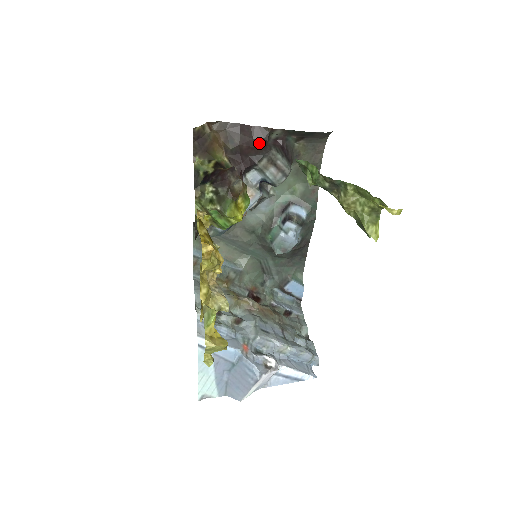
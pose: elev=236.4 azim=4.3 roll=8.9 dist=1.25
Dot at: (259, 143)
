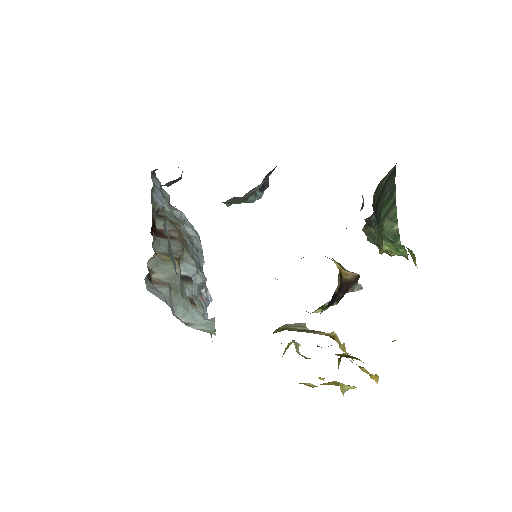
Dot at: occluded
